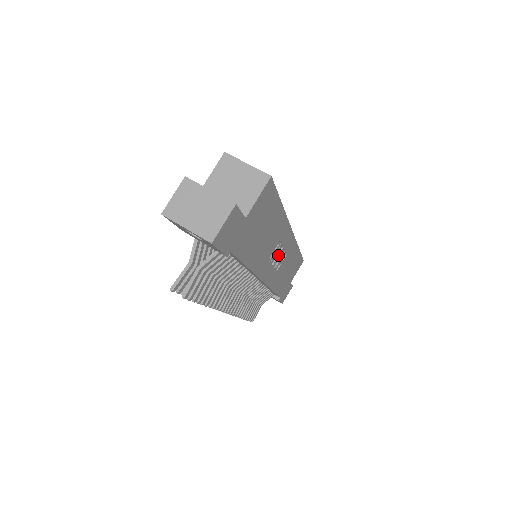
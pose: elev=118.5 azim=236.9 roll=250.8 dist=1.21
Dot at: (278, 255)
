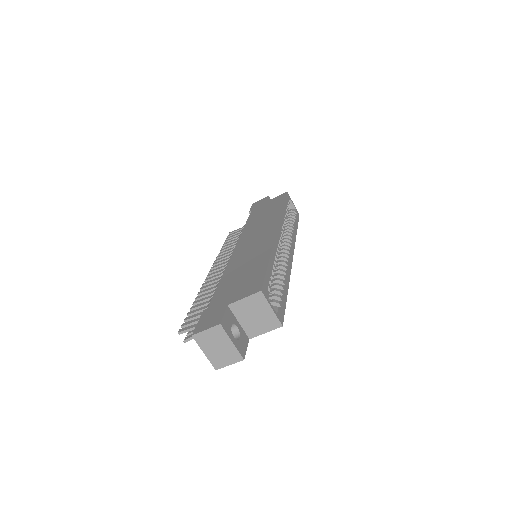
Dot at: occluded
